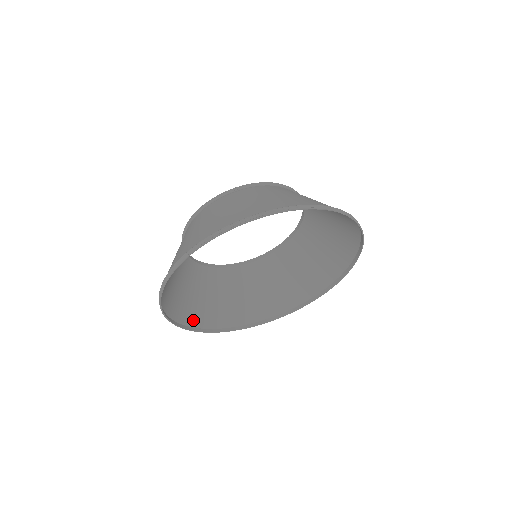
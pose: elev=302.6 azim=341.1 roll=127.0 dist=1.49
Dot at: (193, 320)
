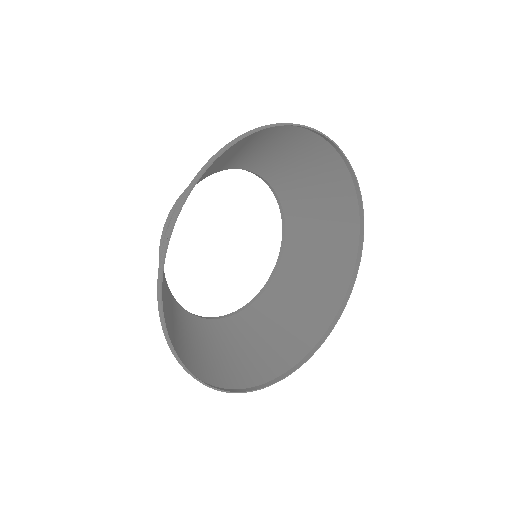
Dot at: (261, 375)
